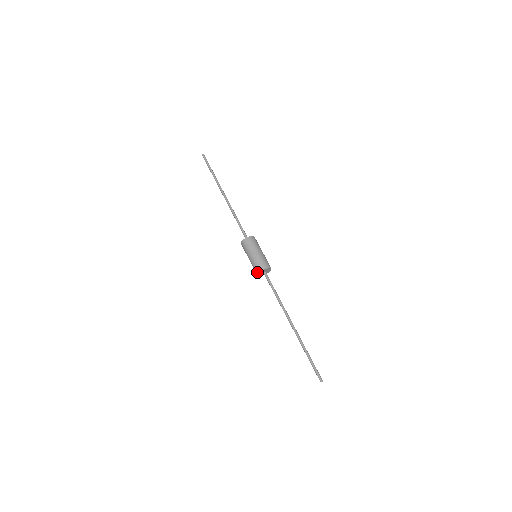
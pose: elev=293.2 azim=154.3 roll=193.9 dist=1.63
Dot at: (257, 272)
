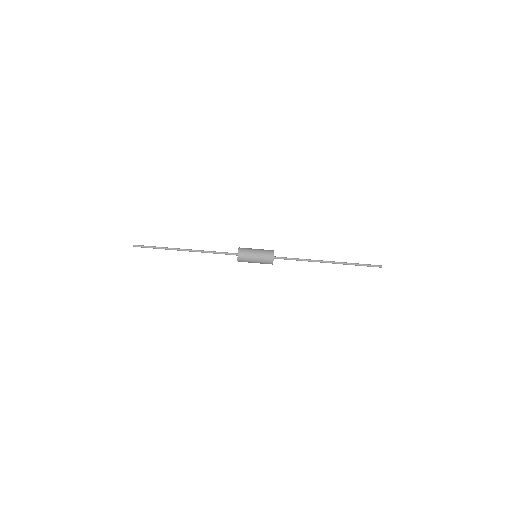
Dot at: (272, 258)
